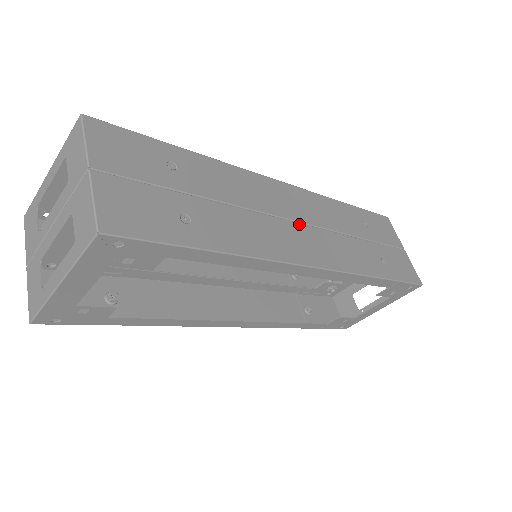
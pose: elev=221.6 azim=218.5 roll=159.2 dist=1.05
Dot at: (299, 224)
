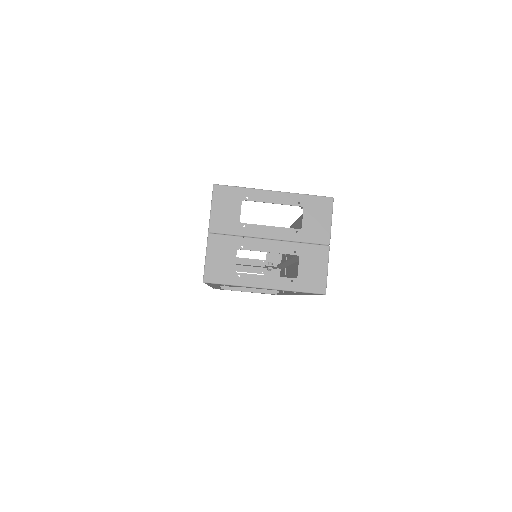
Dot at: occluded
